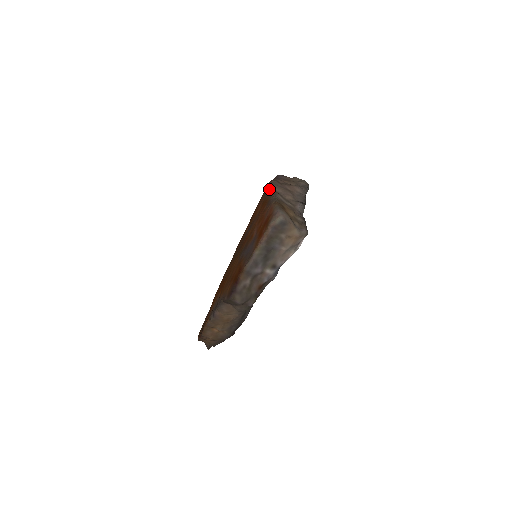
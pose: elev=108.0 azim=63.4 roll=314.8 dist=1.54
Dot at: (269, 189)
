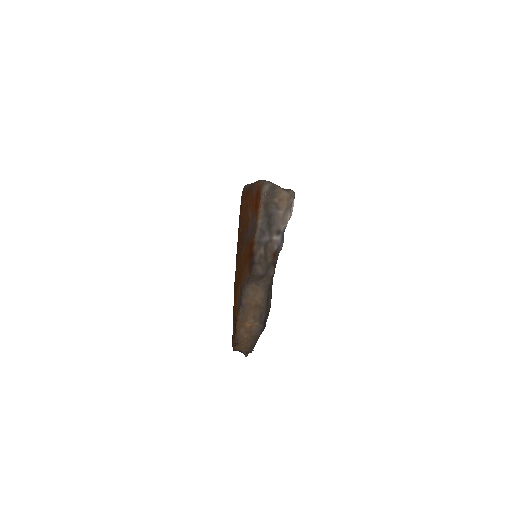
Dot at: (246, 187)
